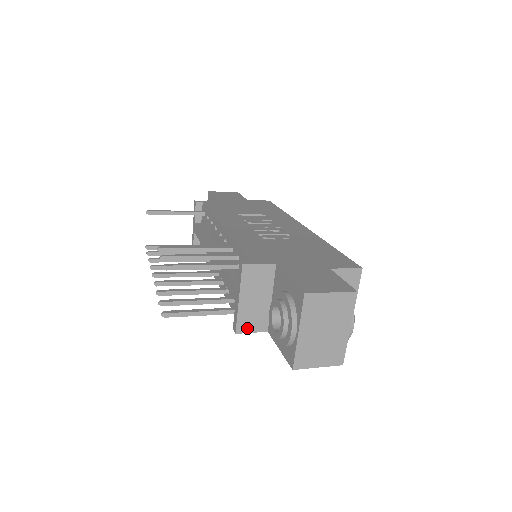
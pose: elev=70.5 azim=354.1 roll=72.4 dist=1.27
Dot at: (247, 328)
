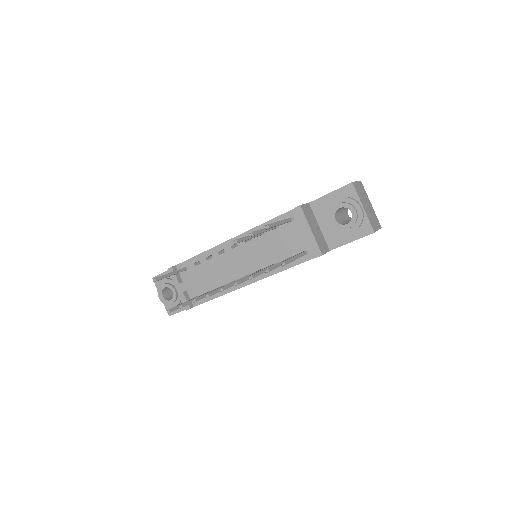
Dot at: (323, 250)
